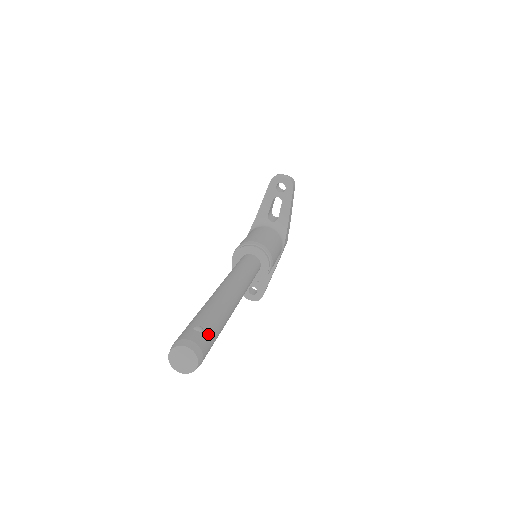
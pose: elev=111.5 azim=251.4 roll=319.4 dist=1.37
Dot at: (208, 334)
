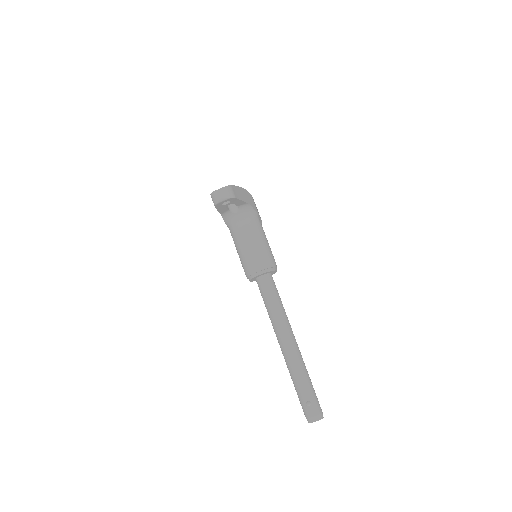
Dot at: (313, 400)
